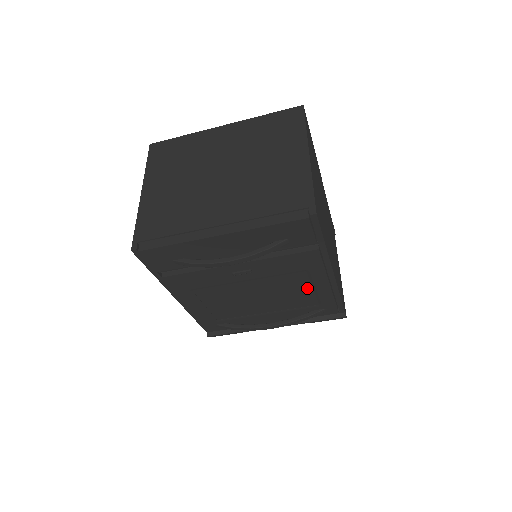
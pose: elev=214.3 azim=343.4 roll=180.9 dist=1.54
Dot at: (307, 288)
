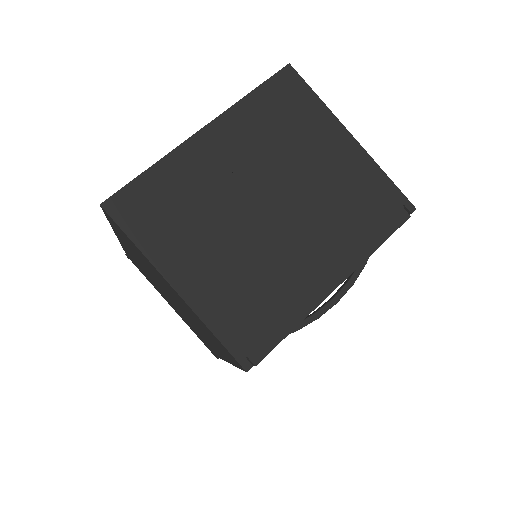
Dot at: occluded
